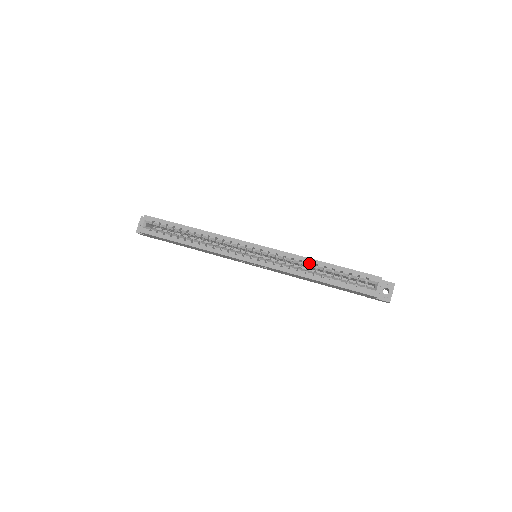
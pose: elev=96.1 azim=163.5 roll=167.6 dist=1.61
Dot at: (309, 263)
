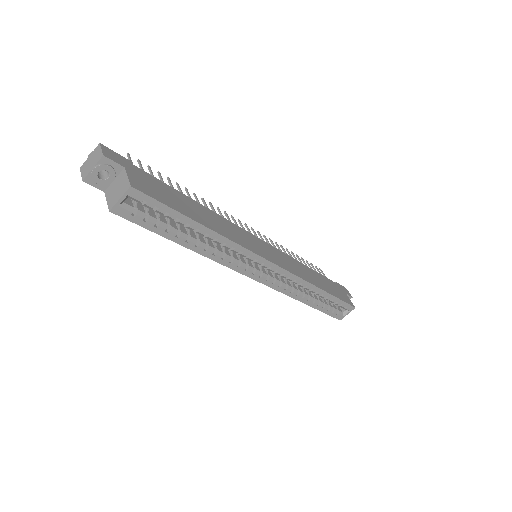
Dot at: occluded
